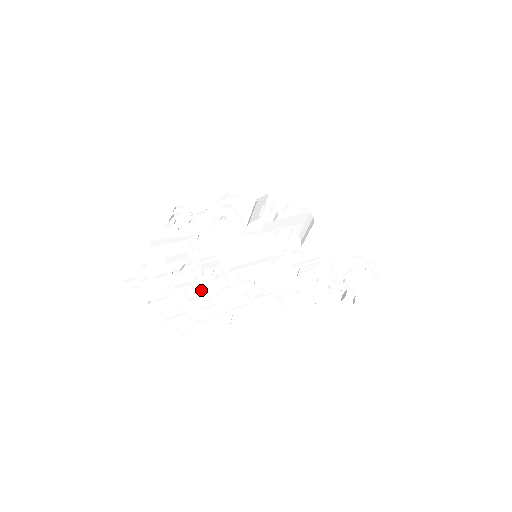
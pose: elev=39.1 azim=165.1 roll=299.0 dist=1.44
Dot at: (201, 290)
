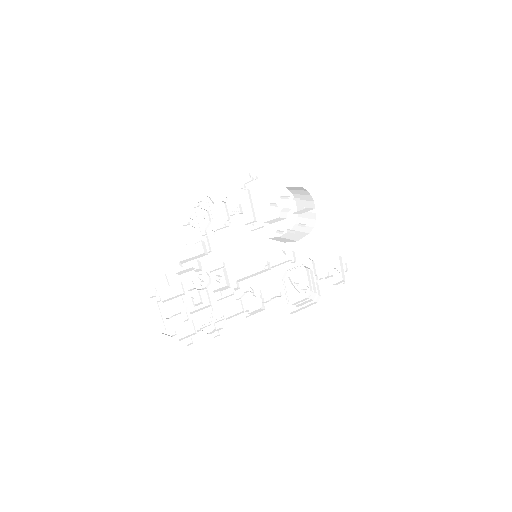
Dot at: (206, 295)
